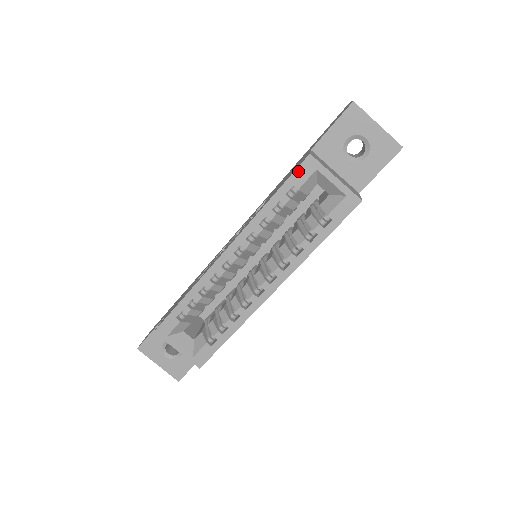
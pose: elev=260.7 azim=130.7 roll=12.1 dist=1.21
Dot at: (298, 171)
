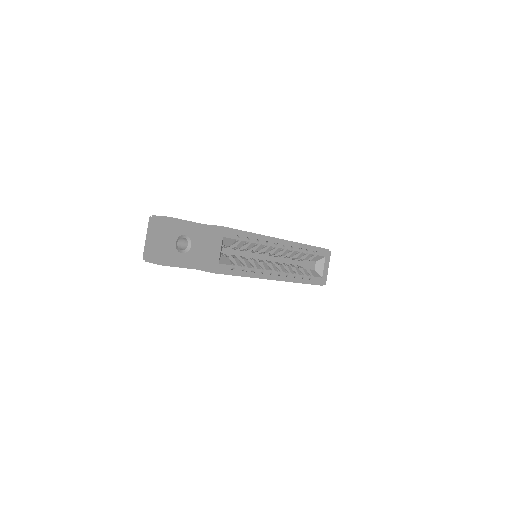
Dot at: (322, 249)
